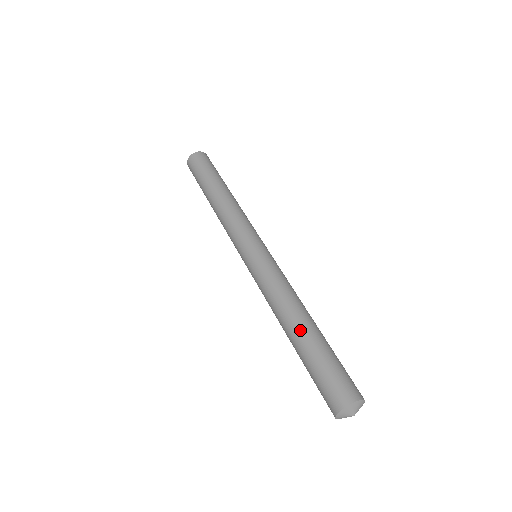
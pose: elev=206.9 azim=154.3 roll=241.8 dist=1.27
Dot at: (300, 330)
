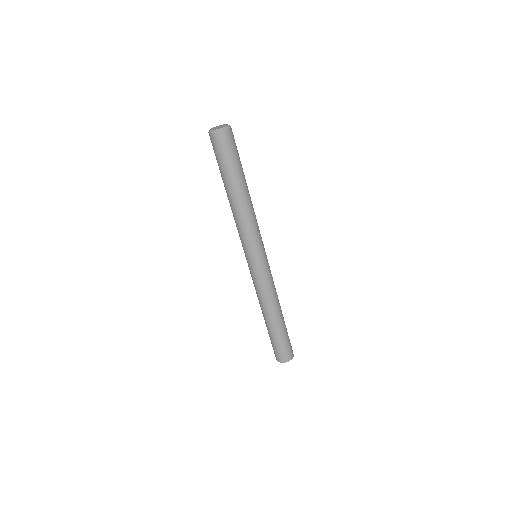
Dot at: (274, 323)
